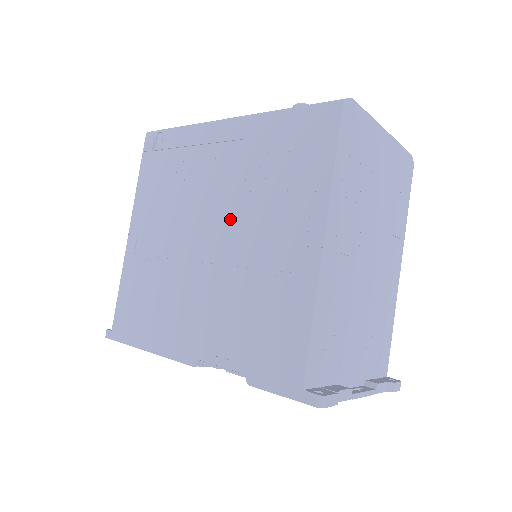
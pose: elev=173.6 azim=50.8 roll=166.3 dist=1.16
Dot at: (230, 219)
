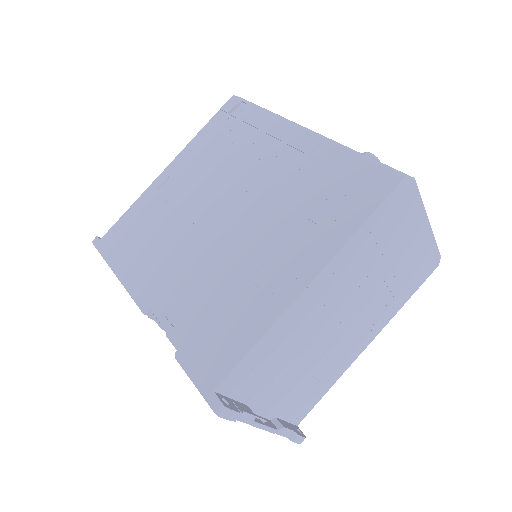
Dot at: (251, 213)
